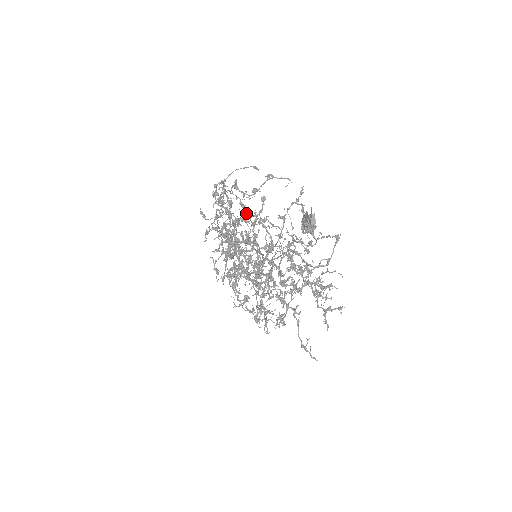
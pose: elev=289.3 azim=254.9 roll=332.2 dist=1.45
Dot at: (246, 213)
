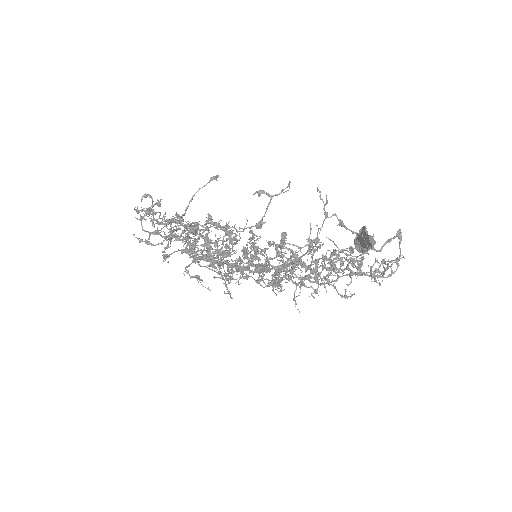
Dot at: (225, 228)
